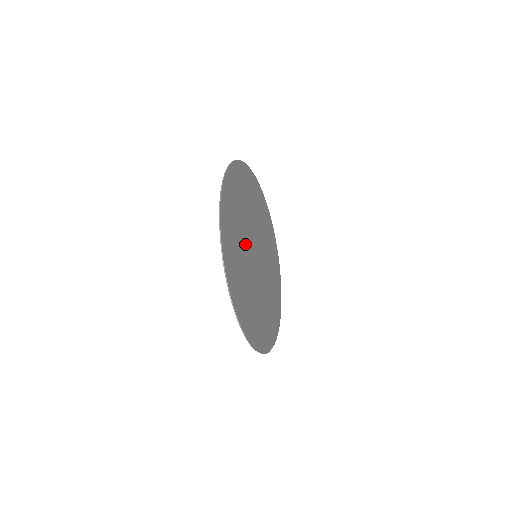
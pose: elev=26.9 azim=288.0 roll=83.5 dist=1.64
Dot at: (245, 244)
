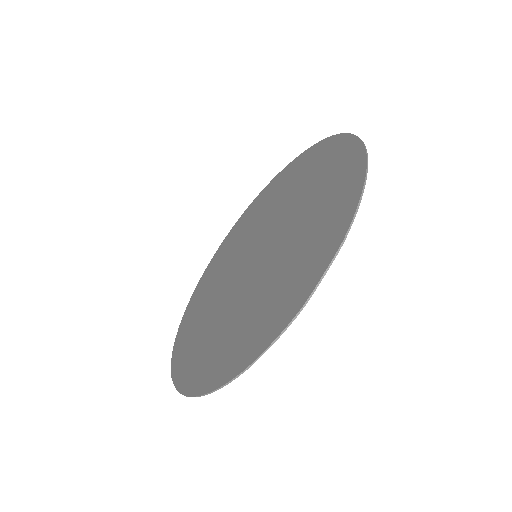
Dot at: (283, 213)
